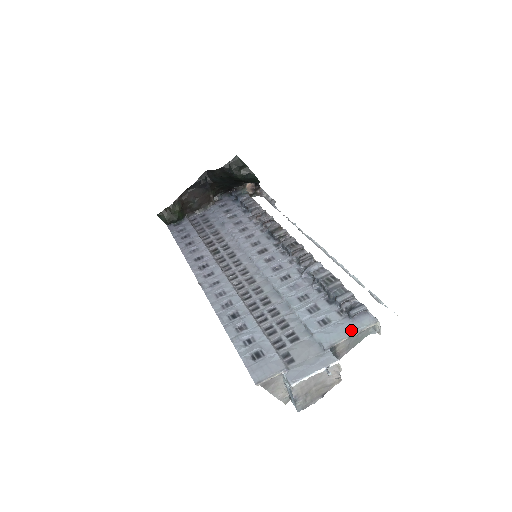
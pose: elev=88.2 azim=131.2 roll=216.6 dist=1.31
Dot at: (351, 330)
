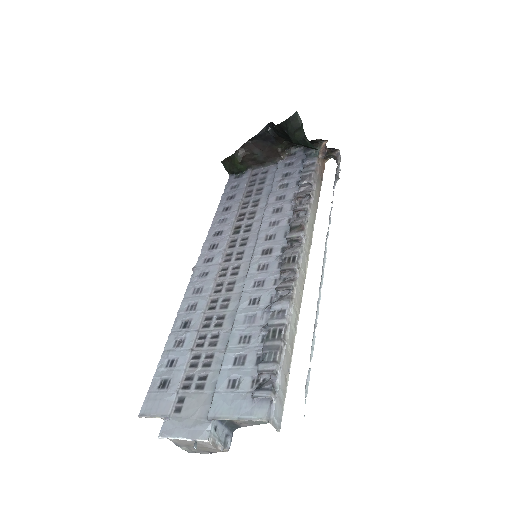
Dot at: (242, 413)
